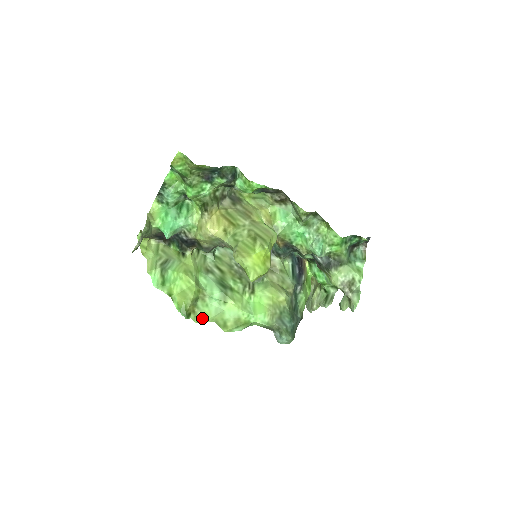
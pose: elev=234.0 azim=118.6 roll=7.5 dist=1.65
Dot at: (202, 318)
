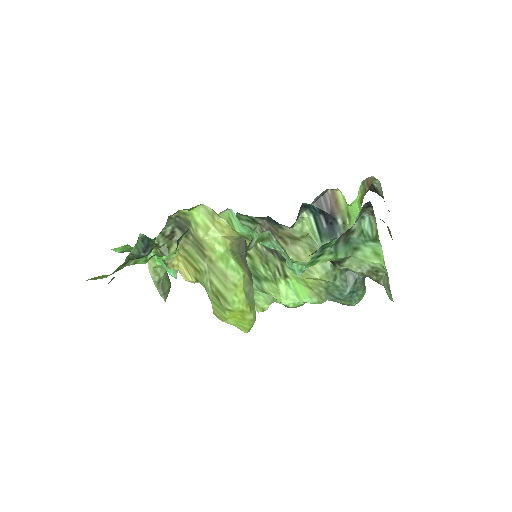
Dot at: (263, 305)
